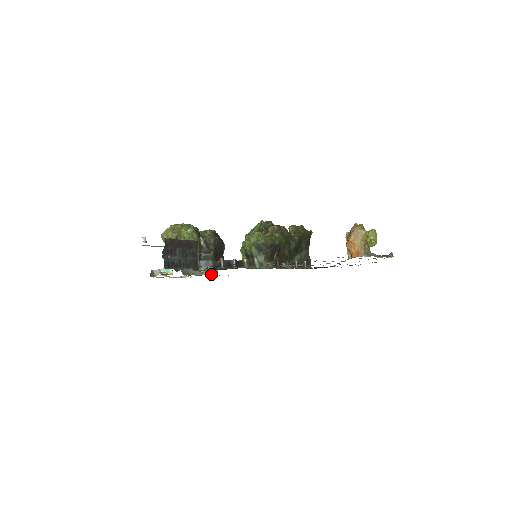
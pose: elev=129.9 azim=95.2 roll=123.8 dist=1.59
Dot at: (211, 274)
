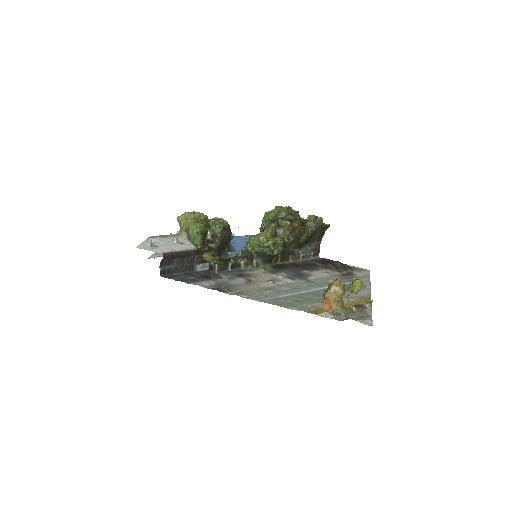
Dot at: occluded
